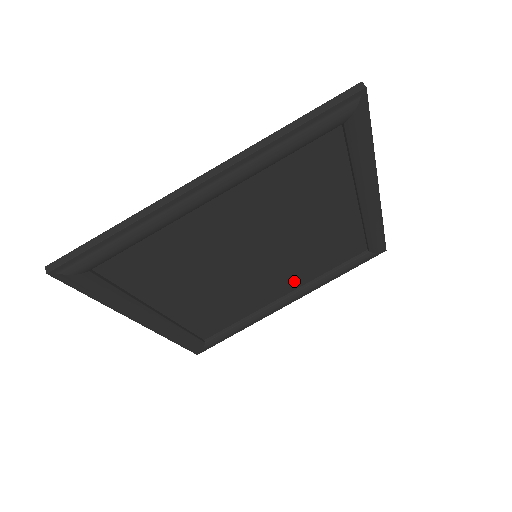
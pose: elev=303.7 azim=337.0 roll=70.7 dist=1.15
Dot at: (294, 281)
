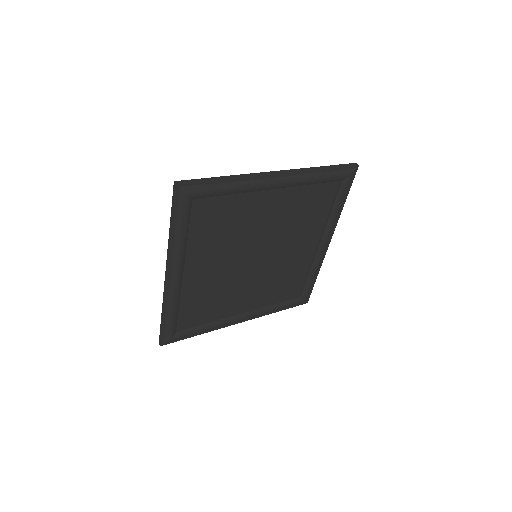
Dot at: (310, 235)
